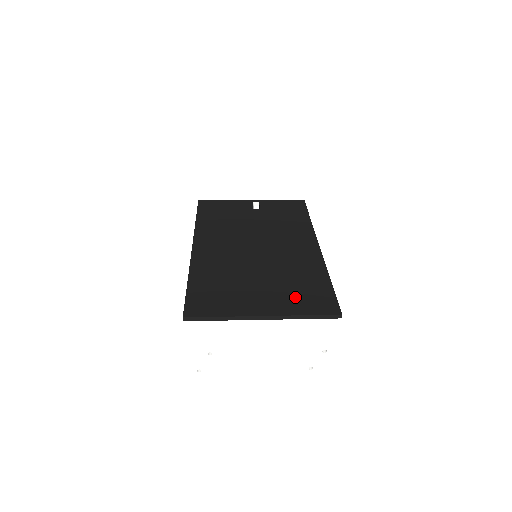
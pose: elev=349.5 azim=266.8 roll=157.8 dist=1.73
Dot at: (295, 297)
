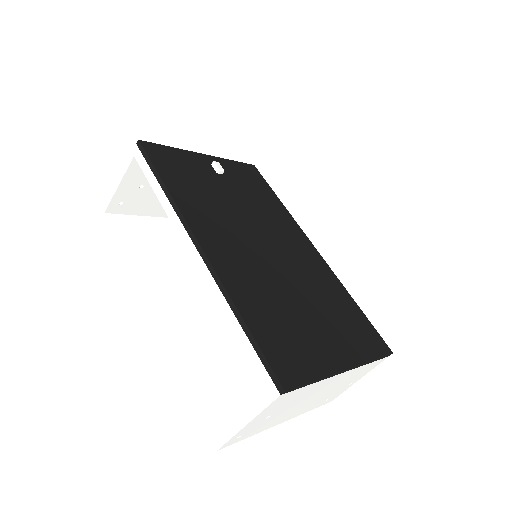
Dot at: (350, 333)
